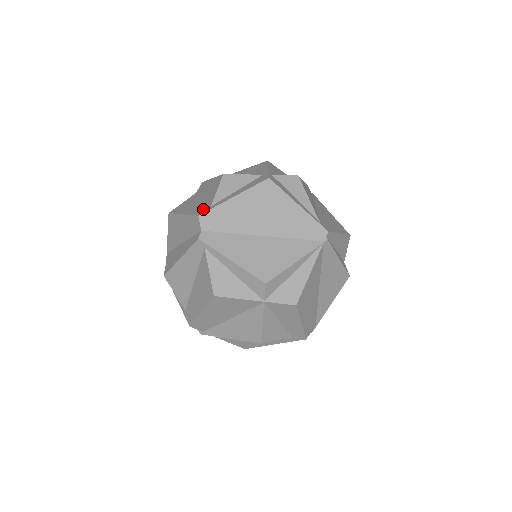
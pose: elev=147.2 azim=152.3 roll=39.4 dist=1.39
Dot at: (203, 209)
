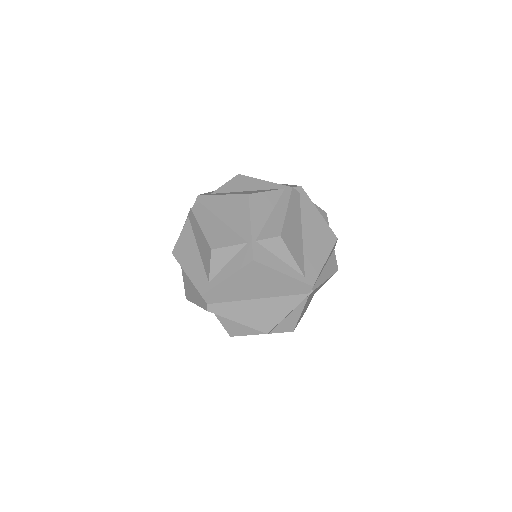
Dot at: (203, 283)
